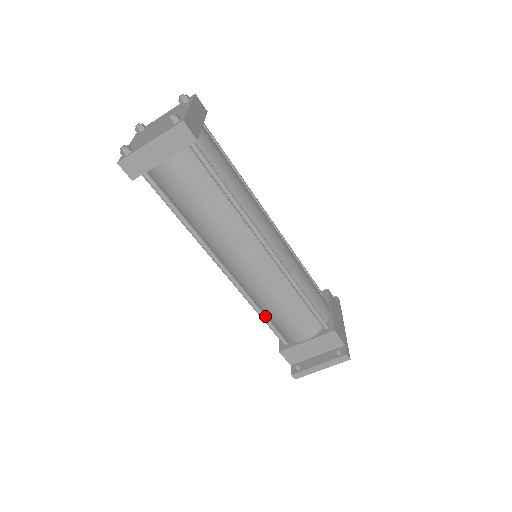
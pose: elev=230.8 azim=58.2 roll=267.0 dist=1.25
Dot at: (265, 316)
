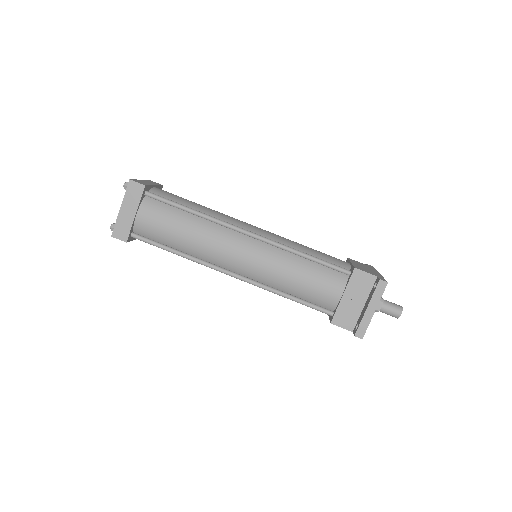
Dot at: (293, 296)
